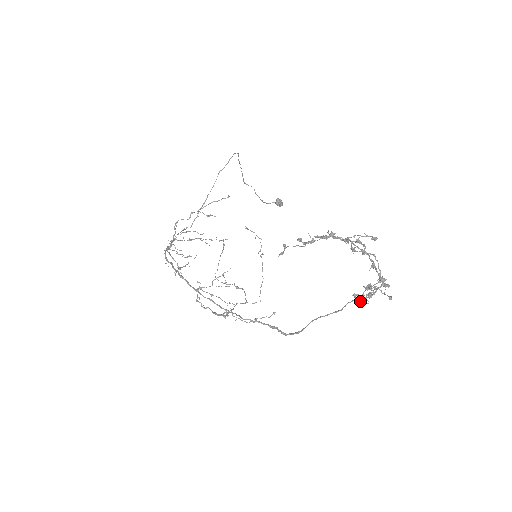
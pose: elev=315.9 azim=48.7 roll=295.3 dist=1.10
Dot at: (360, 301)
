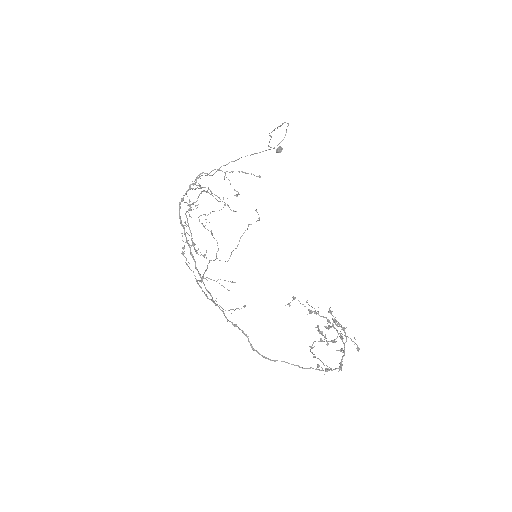
Dot at: (312, 345)
